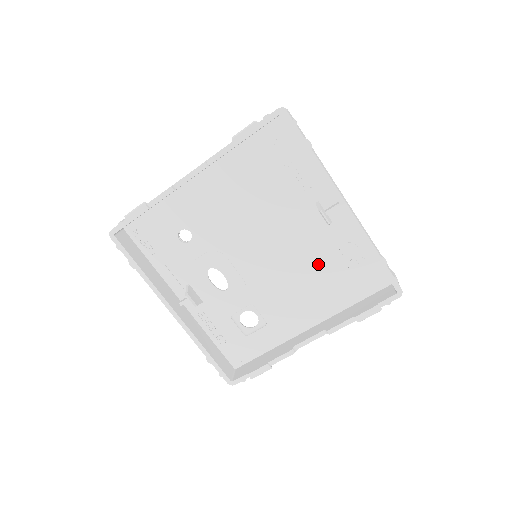
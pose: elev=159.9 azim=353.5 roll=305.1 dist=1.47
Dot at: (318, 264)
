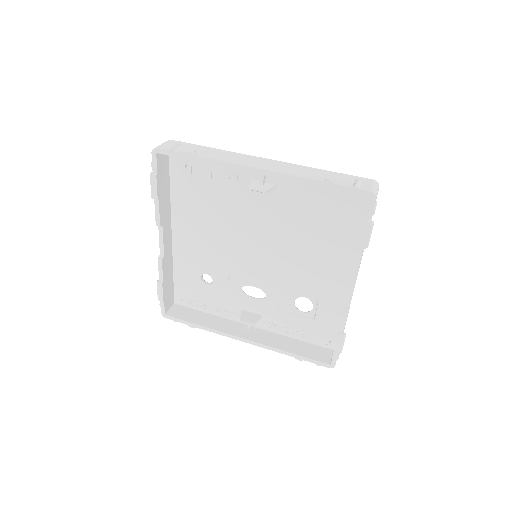
Dot at: (301, 224)
